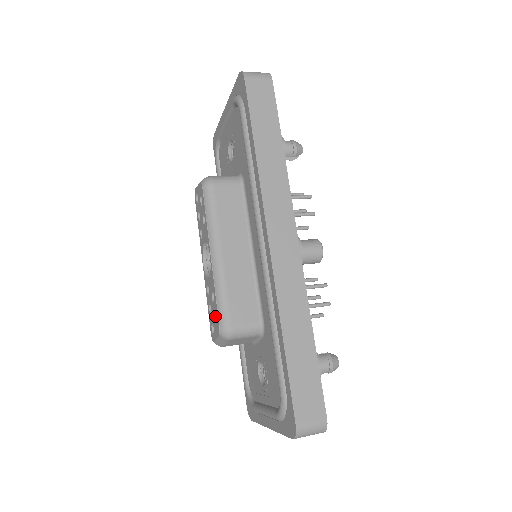
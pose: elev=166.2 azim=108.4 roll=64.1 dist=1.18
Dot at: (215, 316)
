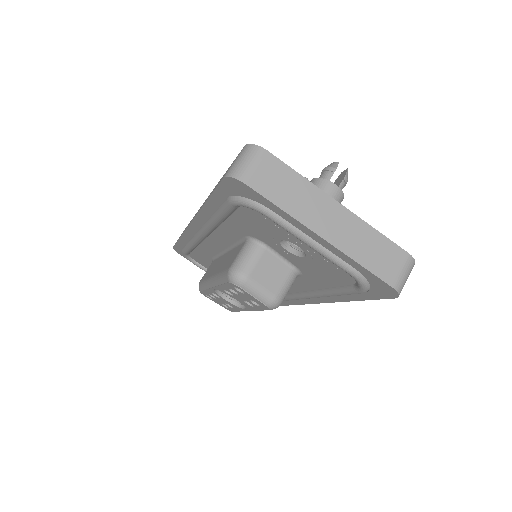
Dot at: (223, 304)
